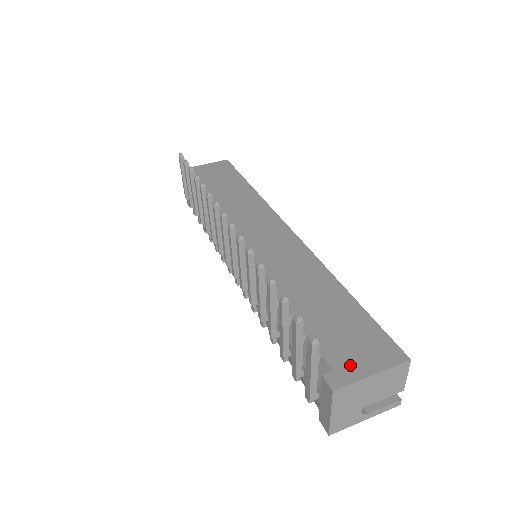
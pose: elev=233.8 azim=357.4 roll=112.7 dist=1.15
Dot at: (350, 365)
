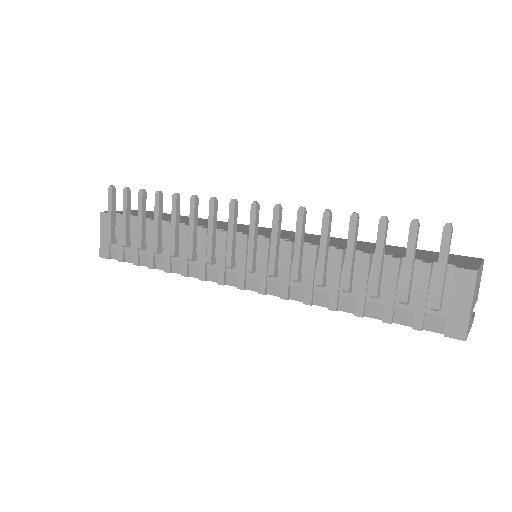
Dot at: (460, 263)
